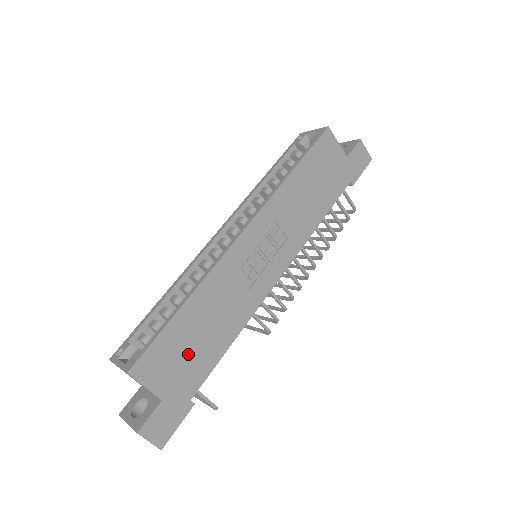
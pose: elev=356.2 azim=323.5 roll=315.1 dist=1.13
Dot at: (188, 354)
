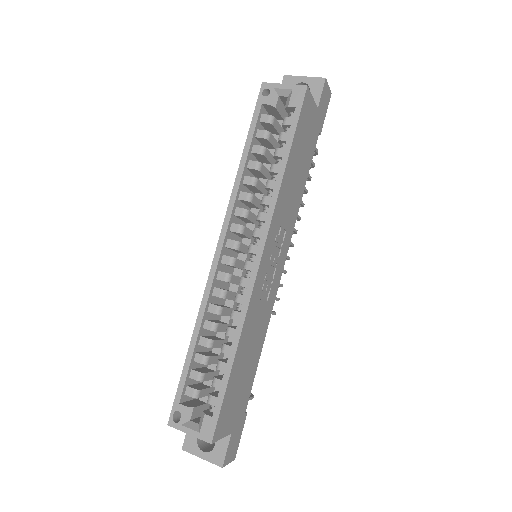
Dot at: (240, 388)
